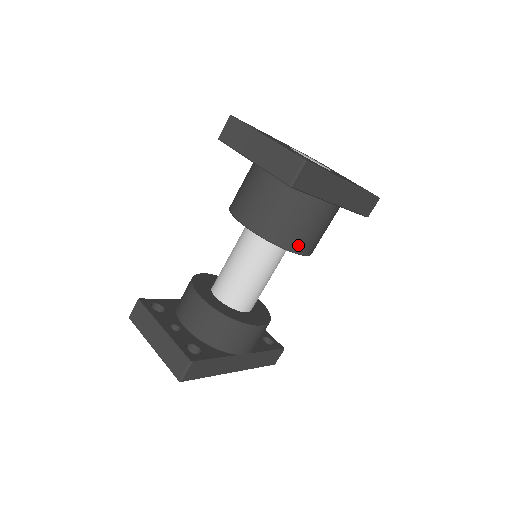
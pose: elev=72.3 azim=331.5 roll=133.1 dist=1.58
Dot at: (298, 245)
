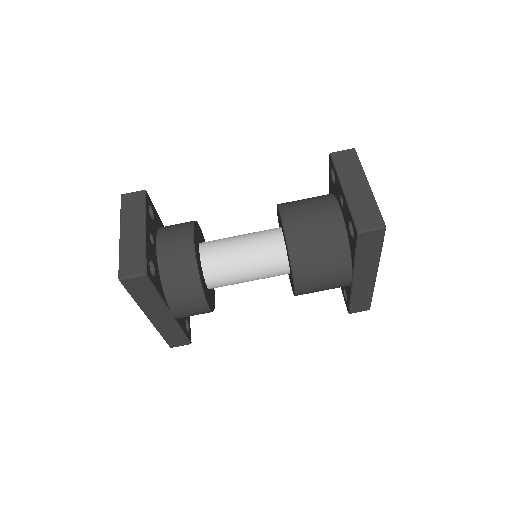
Dot at: (302, 278)
